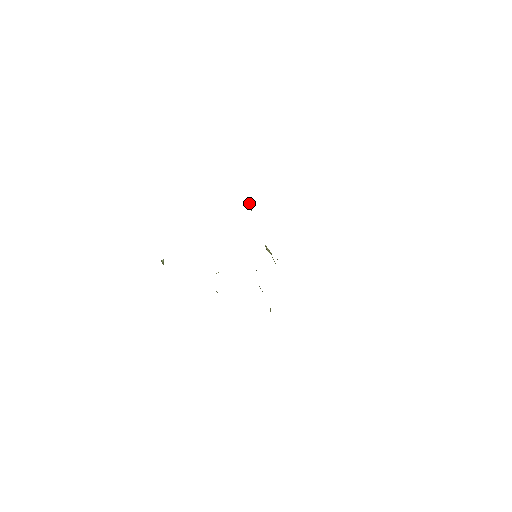
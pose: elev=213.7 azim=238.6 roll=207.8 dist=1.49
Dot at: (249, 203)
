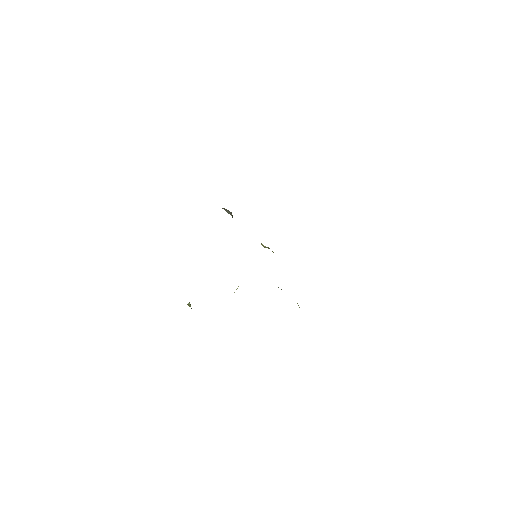
Dot at: (227, 211)
